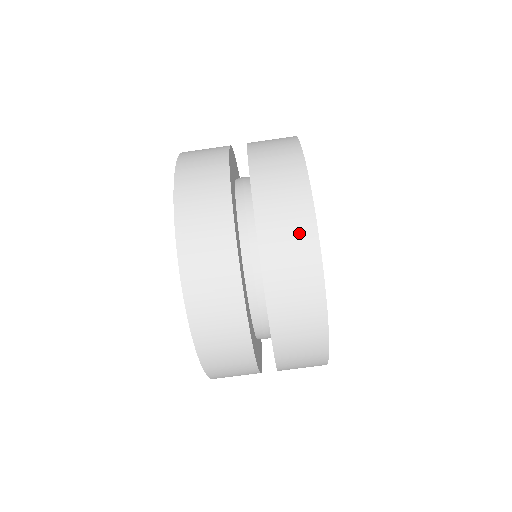
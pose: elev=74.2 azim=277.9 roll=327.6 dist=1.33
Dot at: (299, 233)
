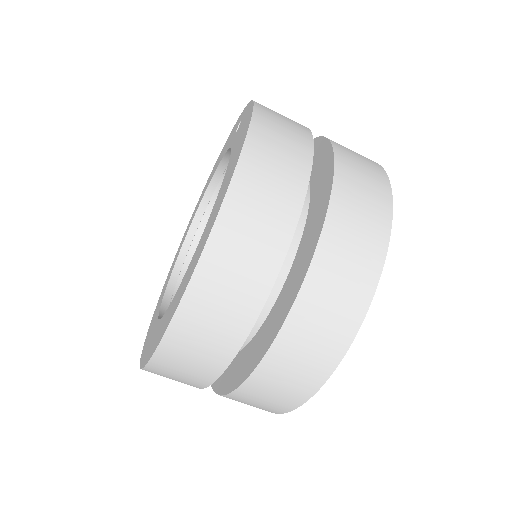
Dot at: (295, 389)
